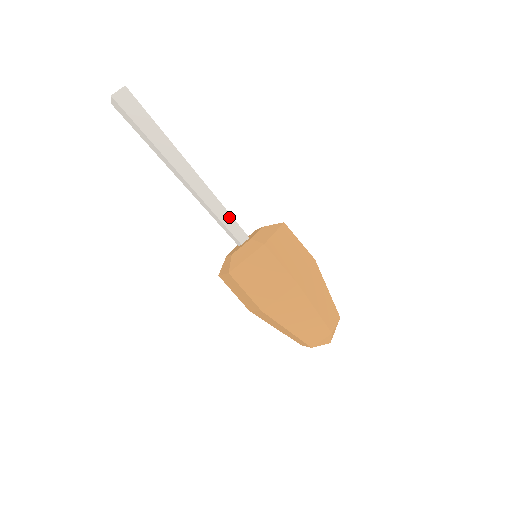
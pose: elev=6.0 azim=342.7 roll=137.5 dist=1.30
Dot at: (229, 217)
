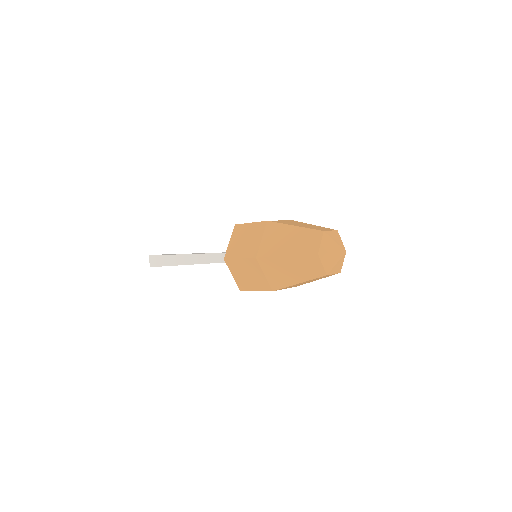
Dot at: (224, 255)
